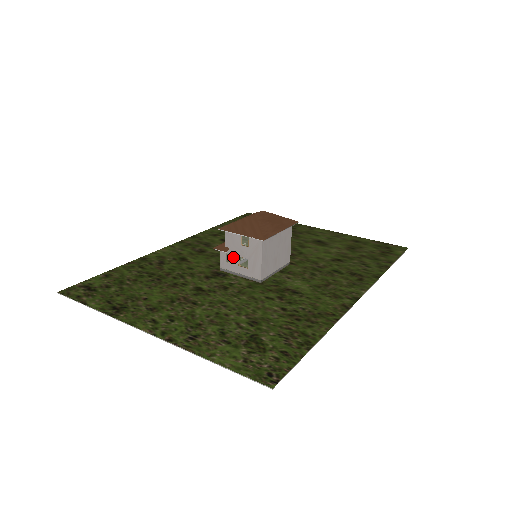
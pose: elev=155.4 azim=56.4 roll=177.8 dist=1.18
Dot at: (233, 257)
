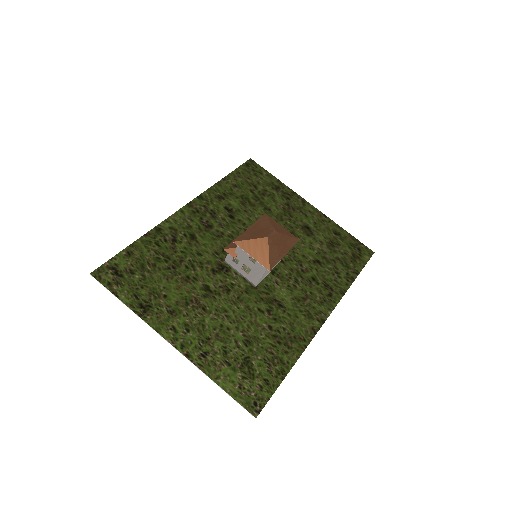
Dot at: (239, 261)
